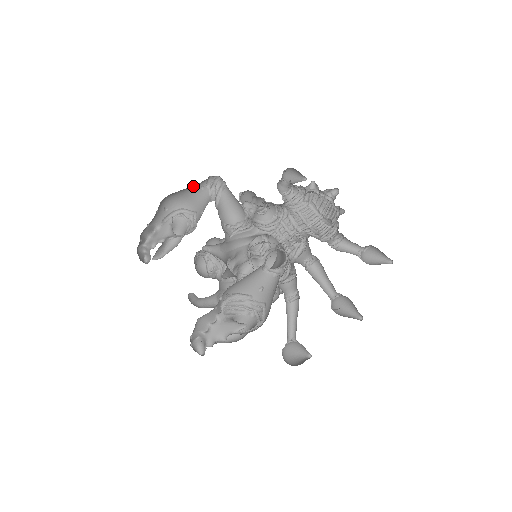
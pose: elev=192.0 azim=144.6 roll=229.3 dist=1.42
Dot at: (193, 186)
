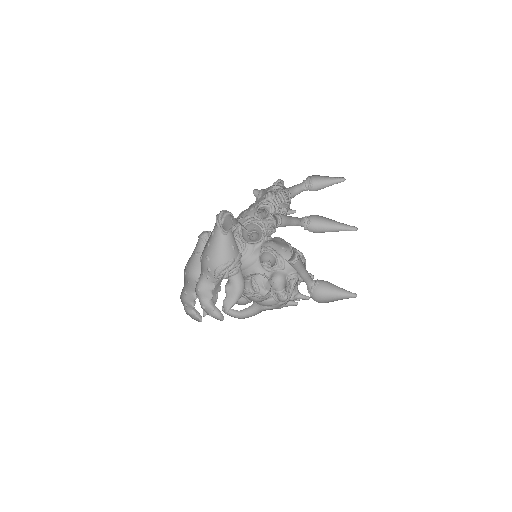
Dot at: (198, 252)
